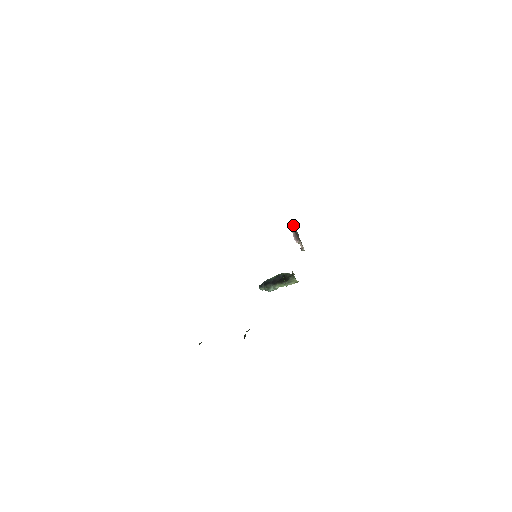
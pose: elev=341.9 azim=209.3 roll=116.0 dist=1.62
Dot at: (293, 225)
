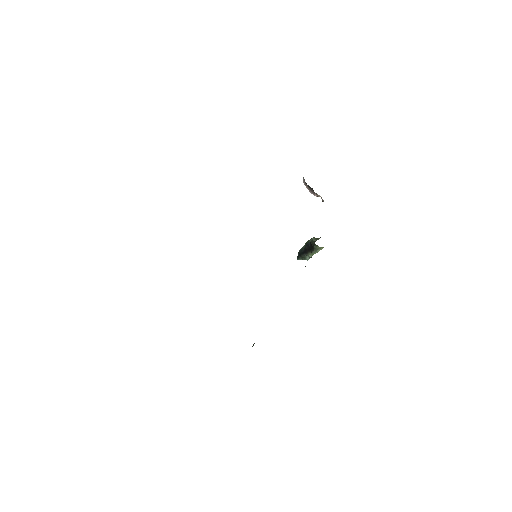
Dot at: (303, 179)
